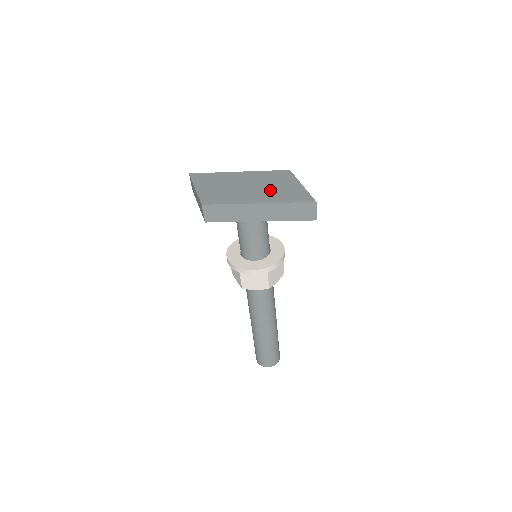
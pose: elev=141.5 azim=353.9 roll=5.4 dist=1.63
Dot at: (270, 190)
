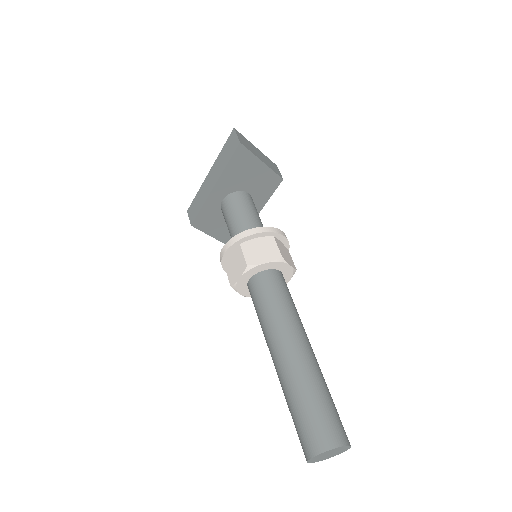
Dot at: occluded
